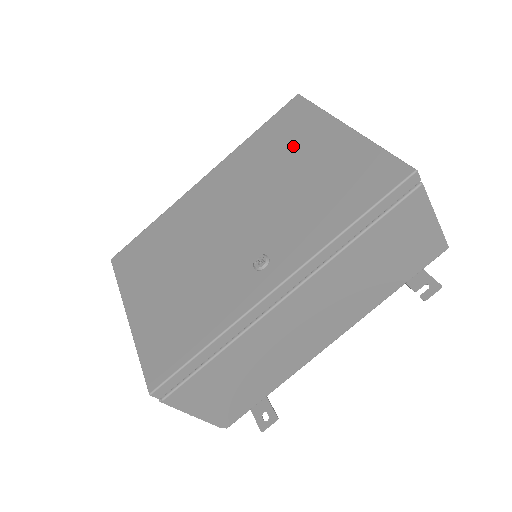
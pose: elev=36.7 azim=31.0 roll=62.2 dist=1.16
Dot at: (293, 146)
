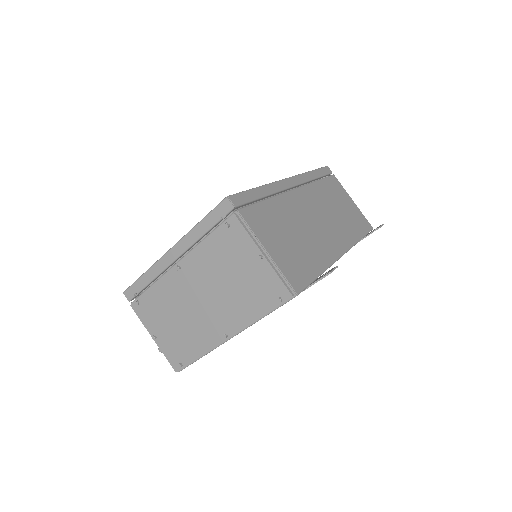
Dot at: occluded
